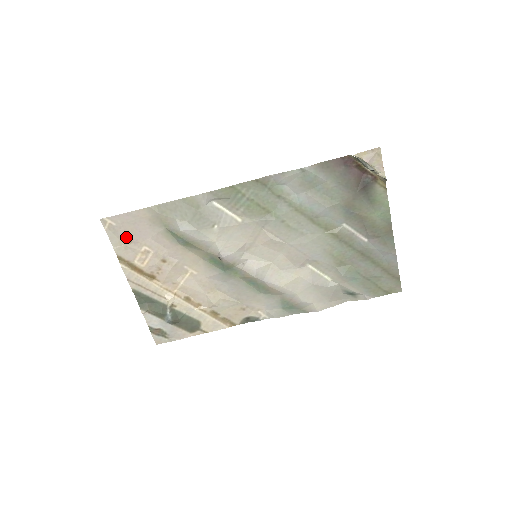
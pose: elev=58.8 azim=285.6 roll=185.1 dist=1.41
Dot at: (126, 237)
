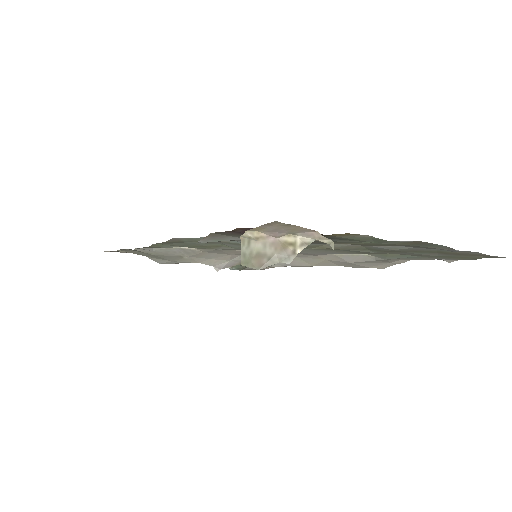
Dot at: occluded
